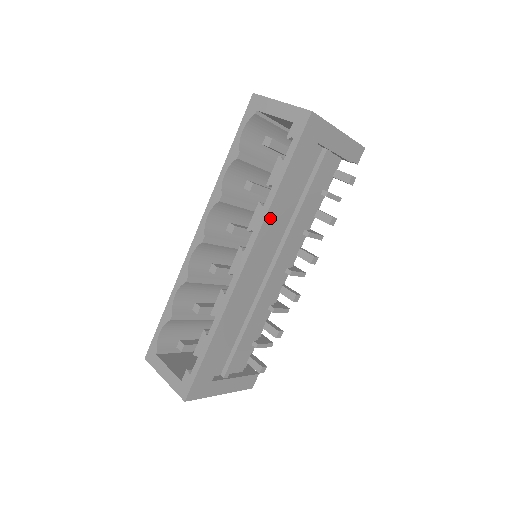
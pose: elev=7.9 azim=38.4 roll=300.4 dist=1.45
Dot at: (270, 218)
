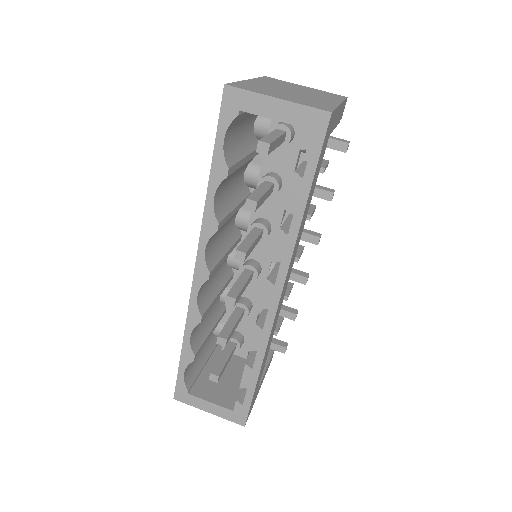
Dot at: (296, 242)
